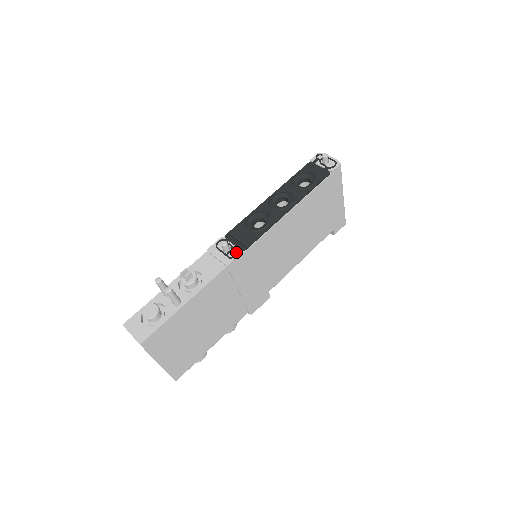
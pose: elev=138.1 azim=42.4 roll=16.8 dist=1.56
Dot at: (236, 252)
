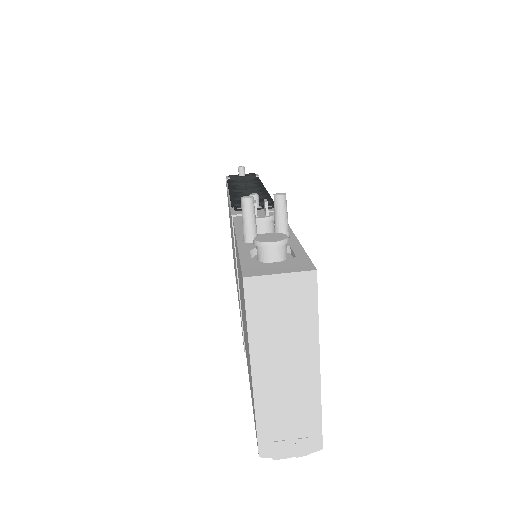
Dot at: (271, 205)
